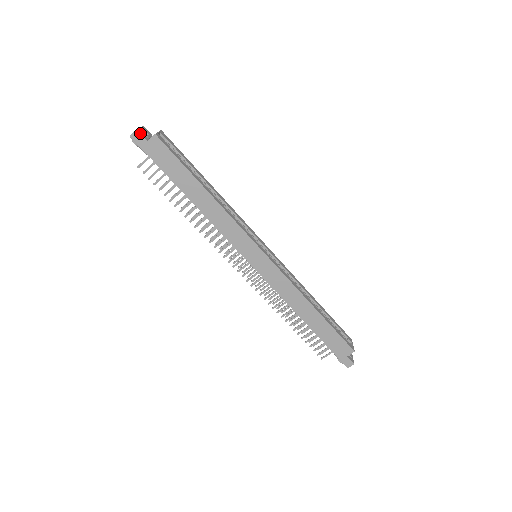
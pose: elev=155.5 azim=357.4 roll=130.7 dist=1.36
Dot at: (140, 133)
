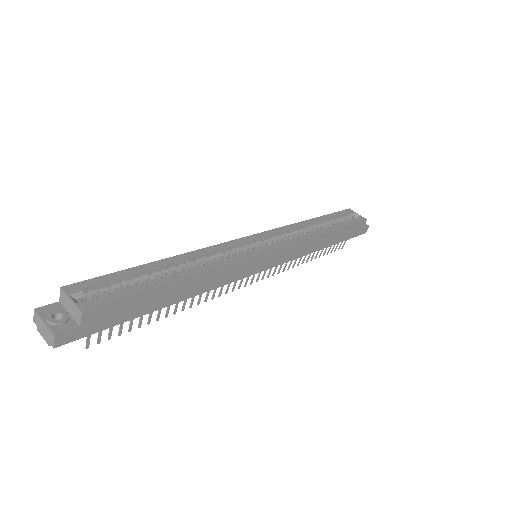
Dot at: (62, 332)
